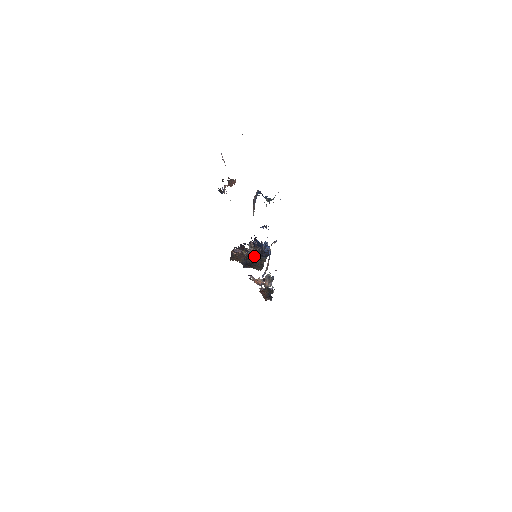
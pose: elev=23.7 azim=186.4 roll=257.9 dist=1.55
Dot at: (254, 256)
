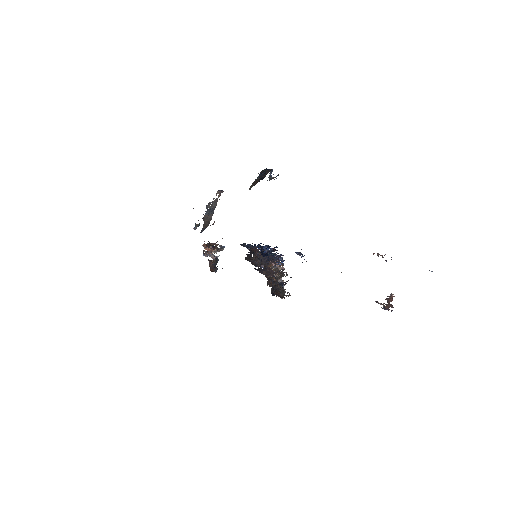
Dot at: (277, 277)
